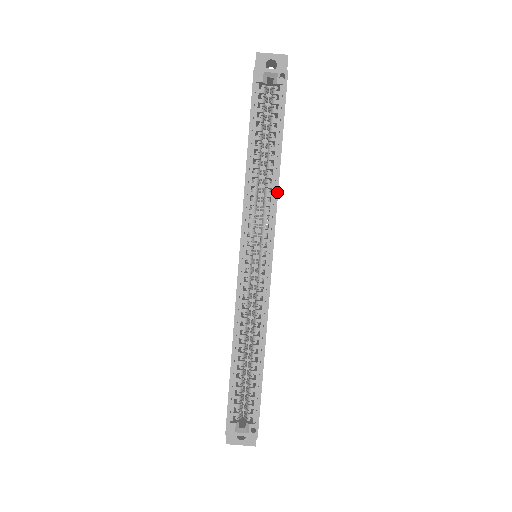
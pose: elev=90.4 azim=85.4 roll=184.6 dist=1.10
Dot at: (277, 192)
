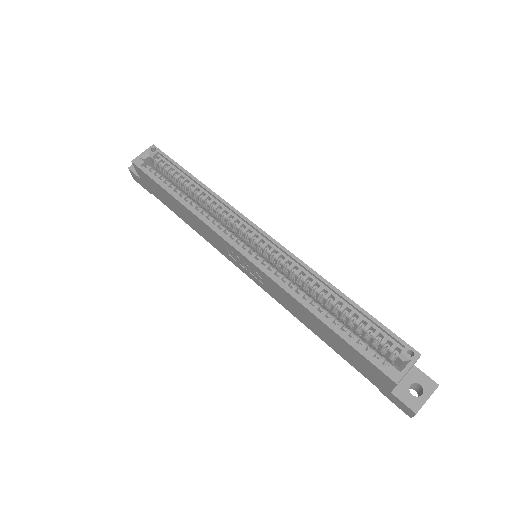
Dot at: (219, 197)
